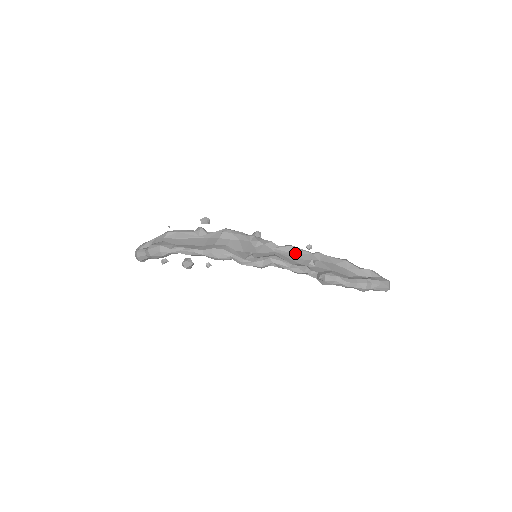
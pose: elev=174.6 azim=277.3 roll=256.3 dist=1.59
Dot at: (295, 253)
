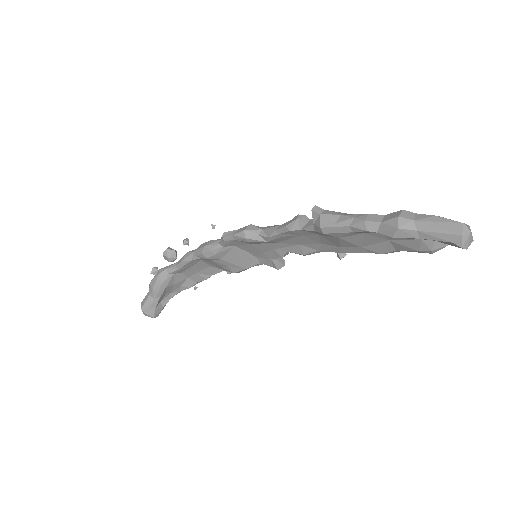
Dot at: occluded
